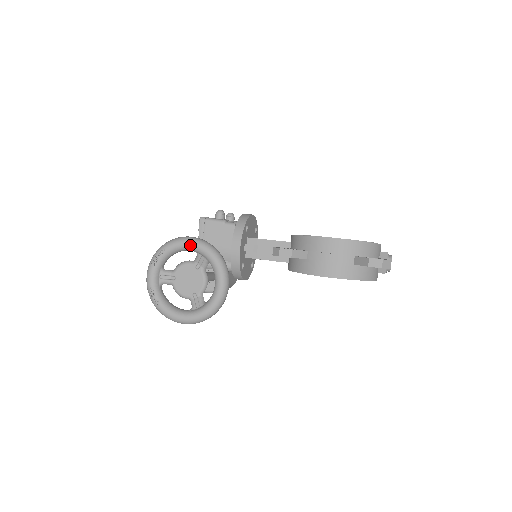
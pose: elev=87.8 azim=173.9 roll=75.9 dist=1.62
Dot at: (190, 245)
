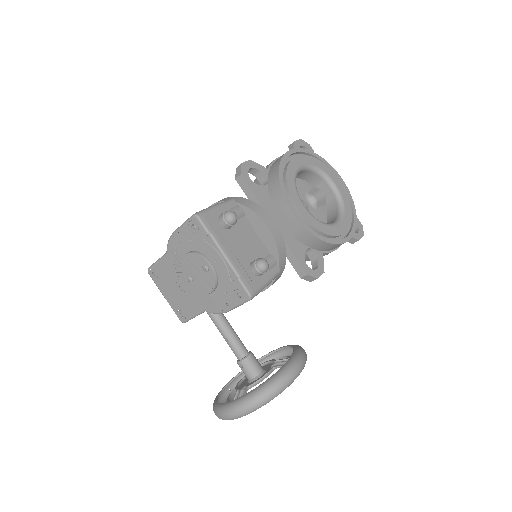
Dot at: occluded
